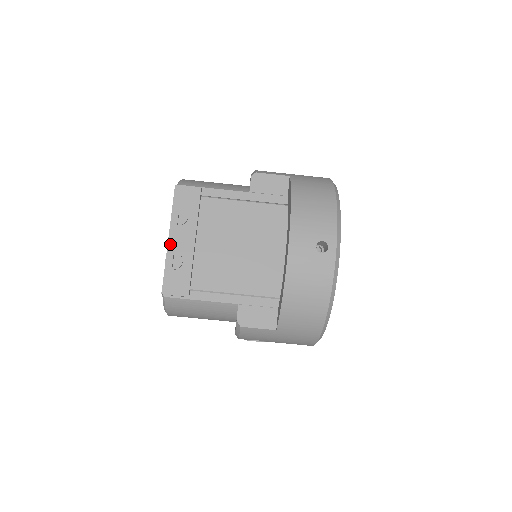
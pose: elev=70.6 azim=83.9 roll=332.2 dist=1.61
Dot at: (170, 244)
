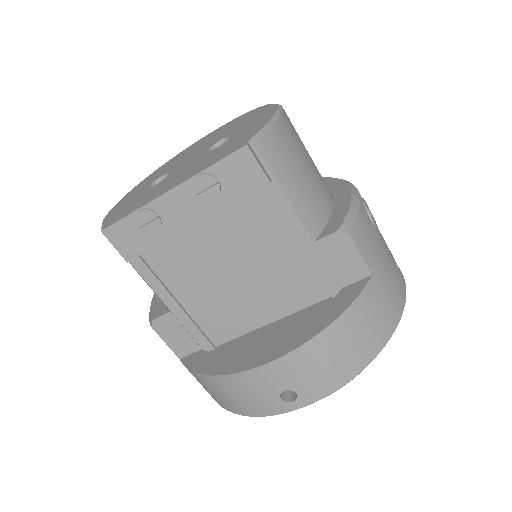
Dot at: (164, 198)
